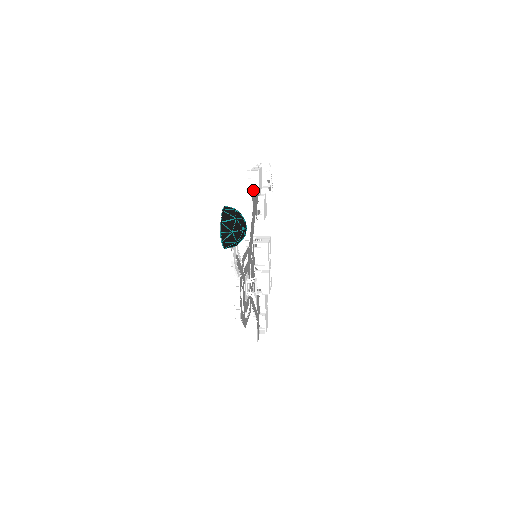
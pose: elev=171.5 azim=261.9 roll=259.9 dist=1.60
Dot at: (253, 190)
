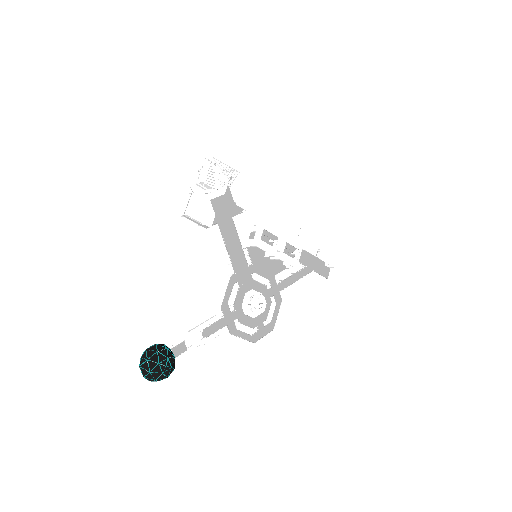
Dot at: (202, 224)
